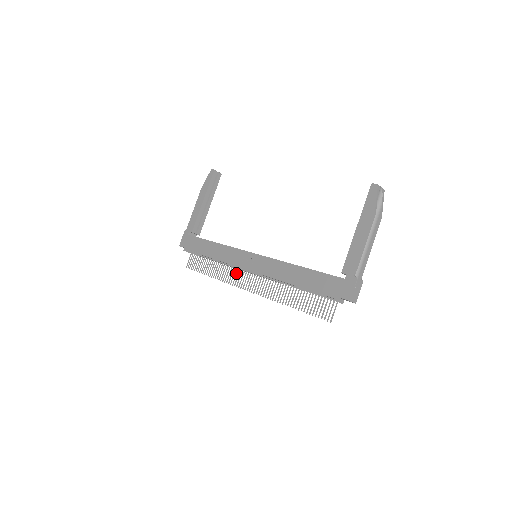
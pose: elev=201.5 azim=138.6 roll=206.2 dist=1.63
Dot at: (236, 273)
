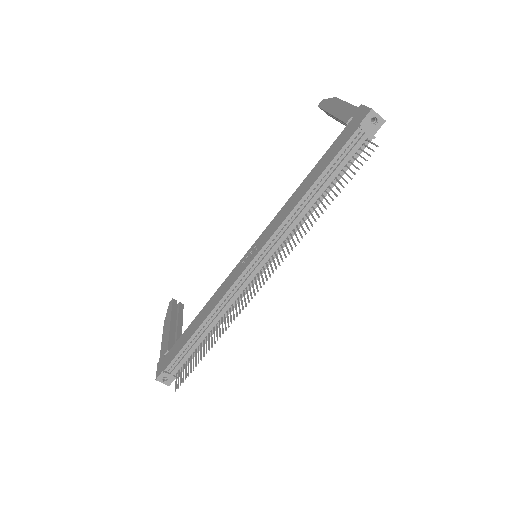
Dot at: (243, 295)
